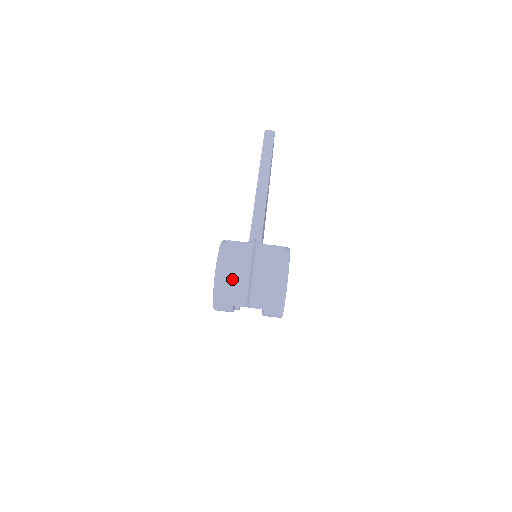
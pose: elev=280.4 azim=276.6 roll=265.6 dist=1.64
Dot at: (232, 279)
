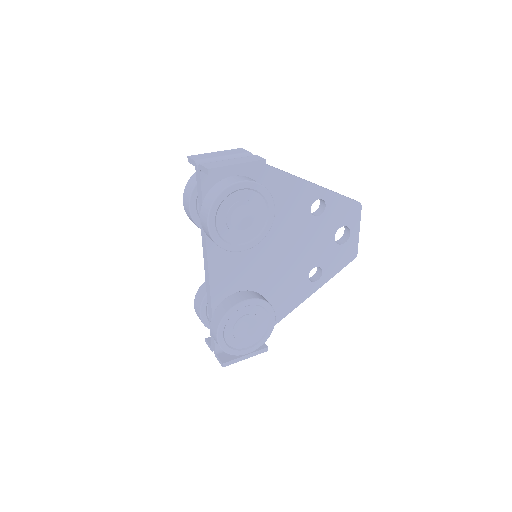
Dot at: (214, 155)
